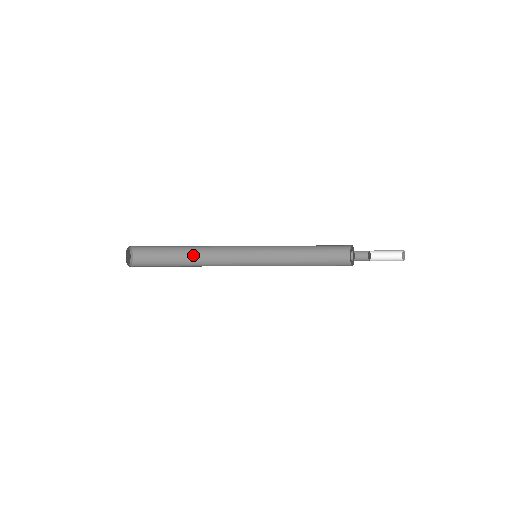
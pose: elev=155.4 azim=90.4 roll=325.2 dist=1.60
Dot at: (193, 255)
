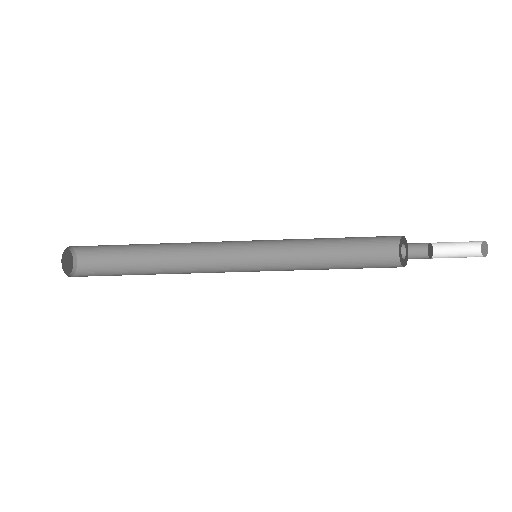
Dot at: occluded
